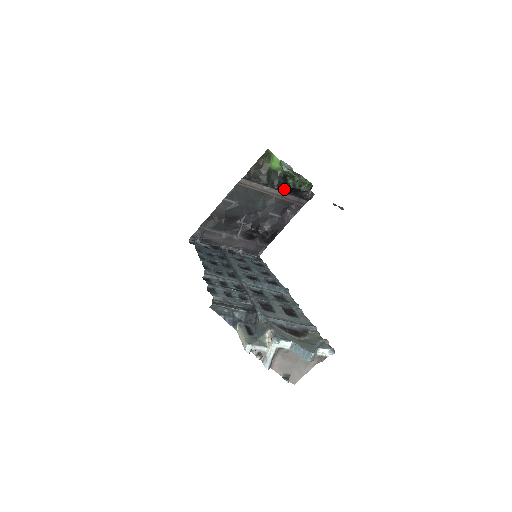
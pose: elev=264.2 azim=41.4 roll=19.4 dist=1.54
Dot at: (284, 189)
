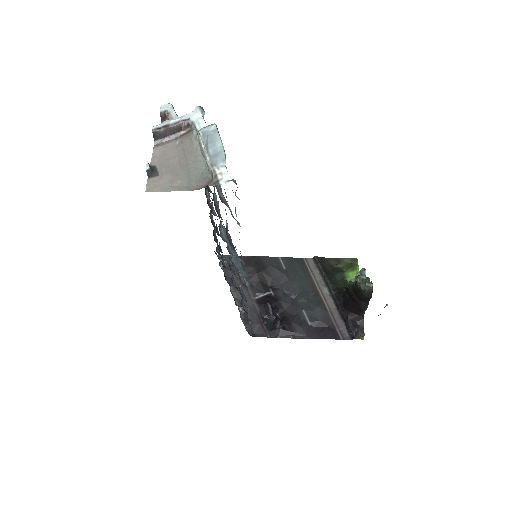
Dot at: (339, 300)
